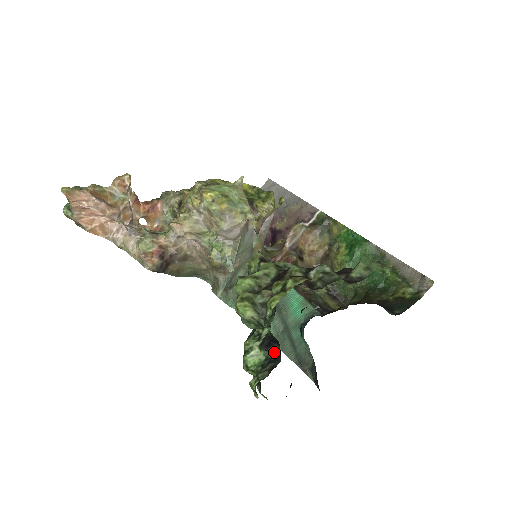
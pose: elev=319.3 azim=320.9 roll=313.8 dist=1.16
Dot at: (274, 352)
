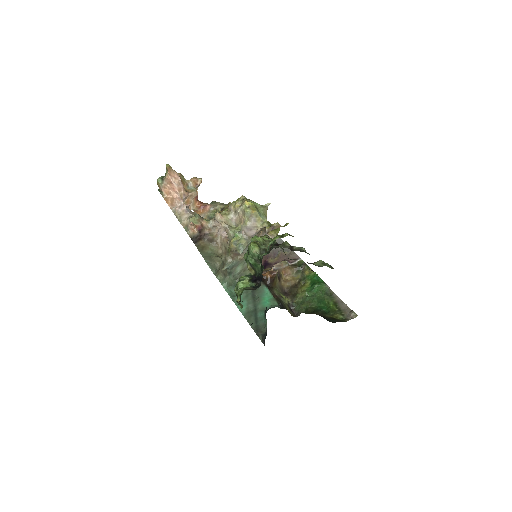
Dot at: (257, 284)
